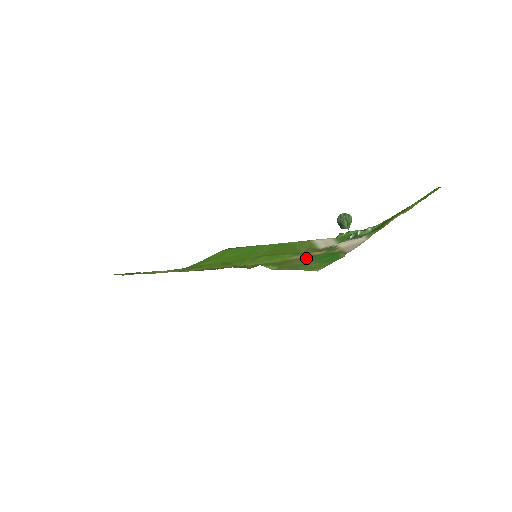
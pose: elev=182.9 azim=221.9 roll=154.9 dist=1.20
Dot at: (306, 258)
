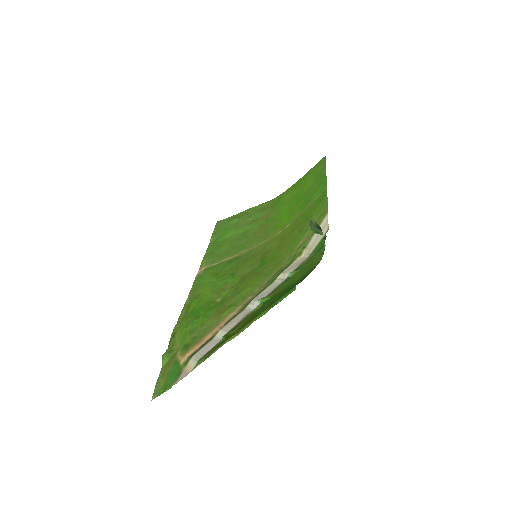
Dot at: (173, 366)
